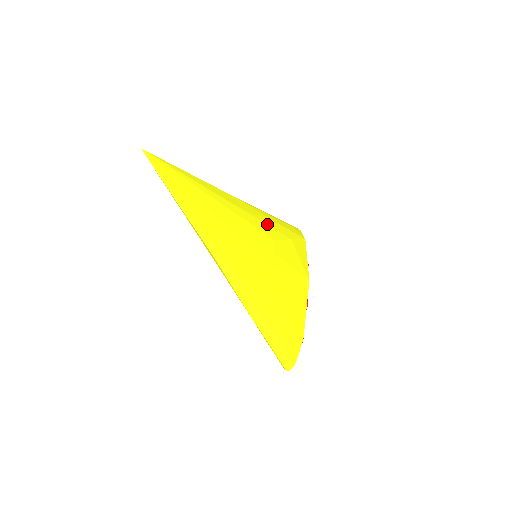
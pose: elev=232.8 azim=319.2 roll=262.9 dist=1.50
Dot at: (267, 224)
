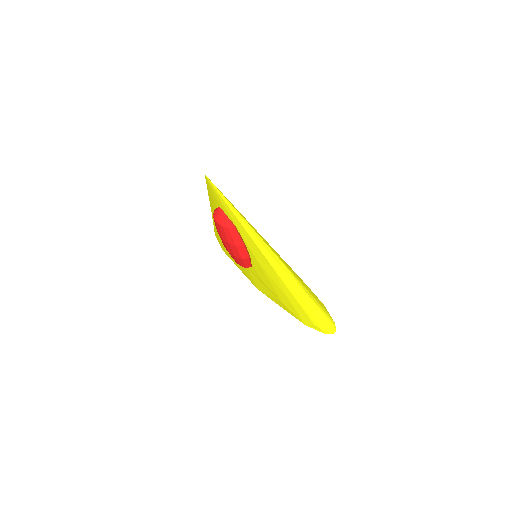
Dot at: occluded
